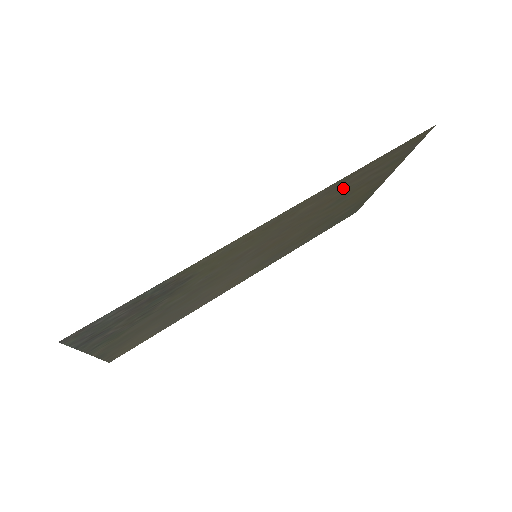
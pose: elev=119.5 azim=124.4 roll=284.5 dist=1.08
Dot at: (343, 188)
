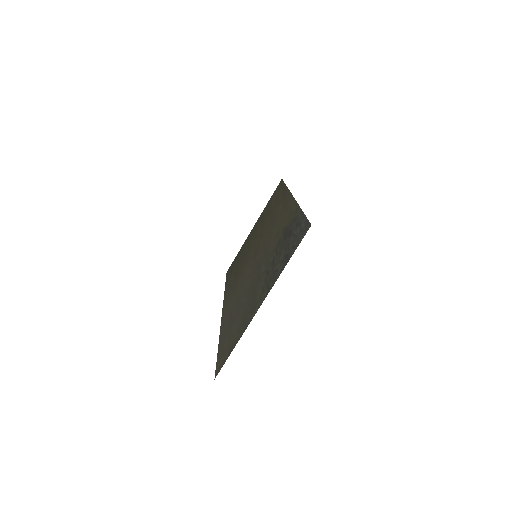
Dot at: (275, 205)
